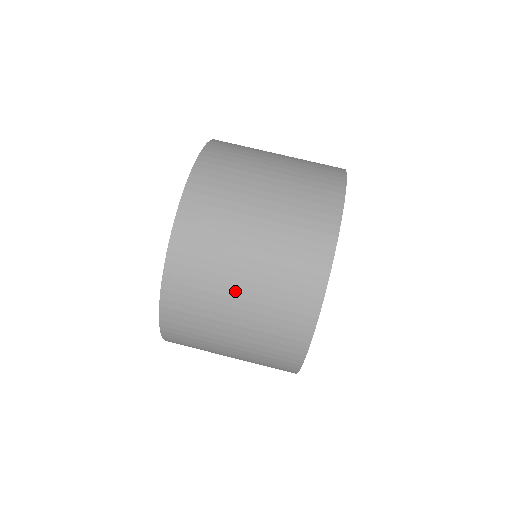
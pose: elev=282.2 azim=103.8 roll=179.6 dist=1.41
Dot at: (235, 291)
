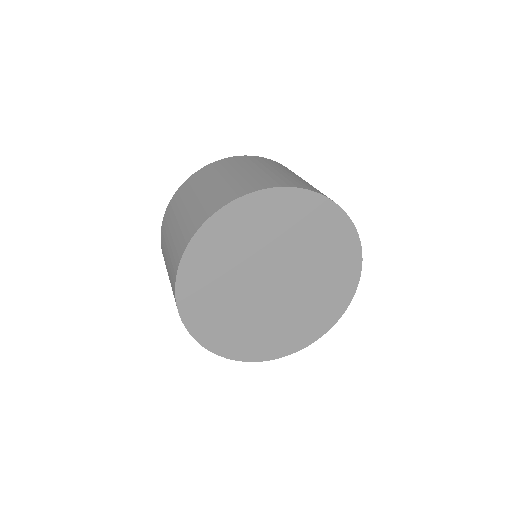
Dot at: (299, 177)
